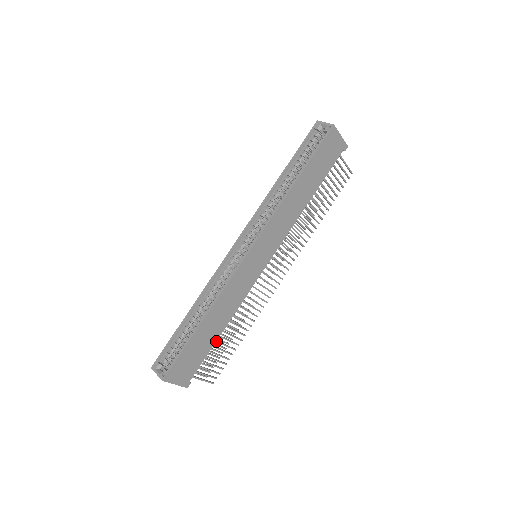
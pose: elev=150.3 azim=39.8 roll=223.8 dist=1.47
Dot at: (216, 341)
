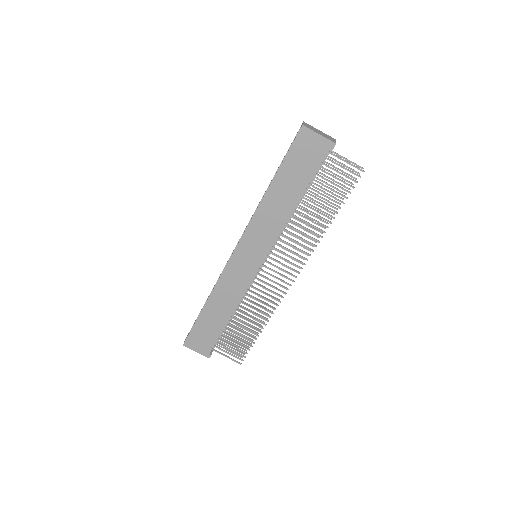
Dot at: (230, 326)
